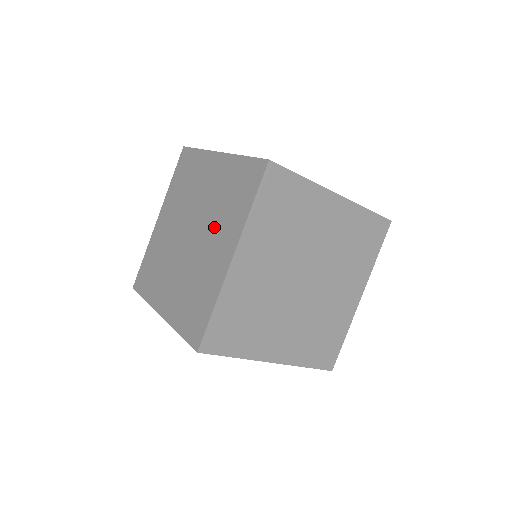
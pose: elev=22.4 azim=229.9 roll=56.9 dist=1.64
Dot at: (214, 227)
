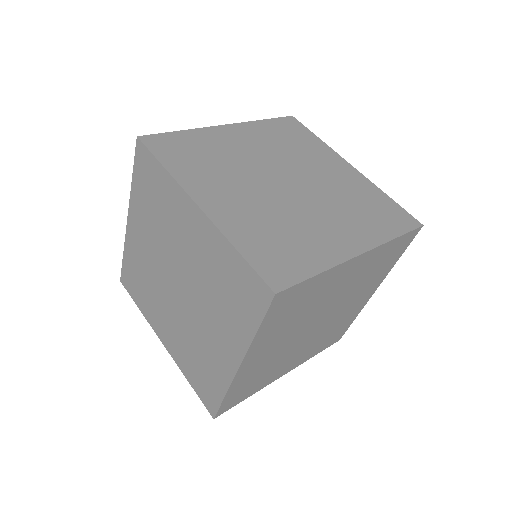
Dot at: (209, 310)
